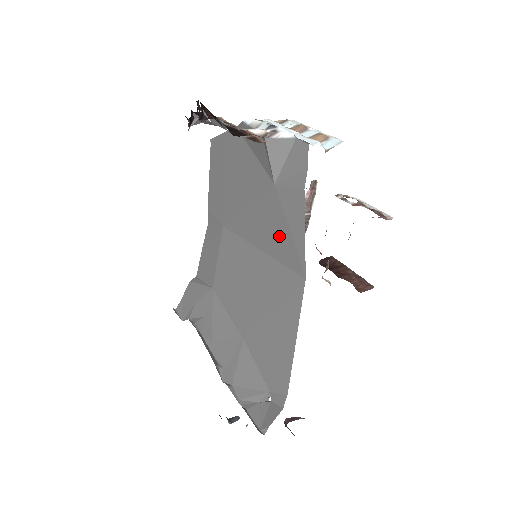
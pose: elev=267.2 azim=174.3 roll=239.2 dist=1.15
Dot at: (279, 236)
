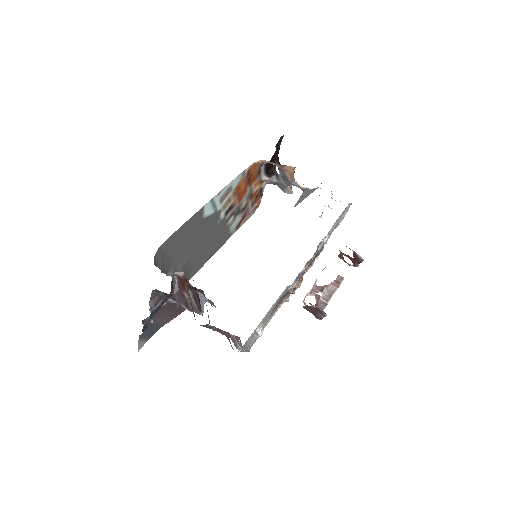
Dot at: occluded
